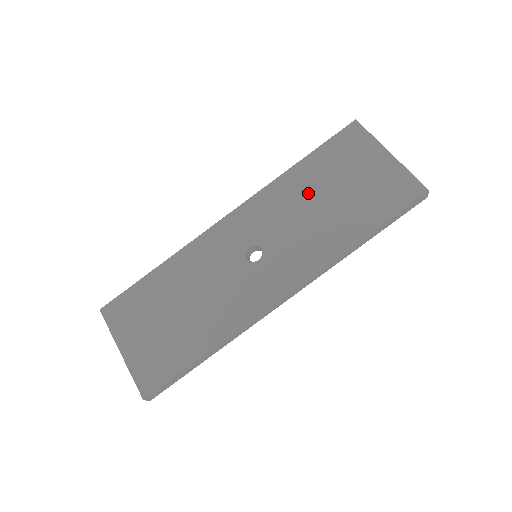
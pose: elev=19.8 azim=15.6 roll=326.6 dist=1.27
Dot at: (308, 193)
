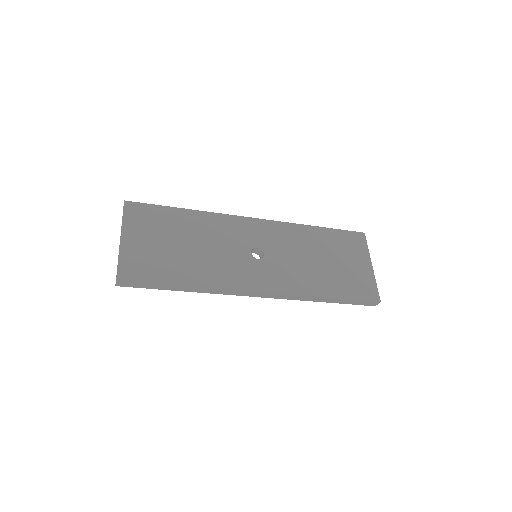
Dot at: (313, 247)
